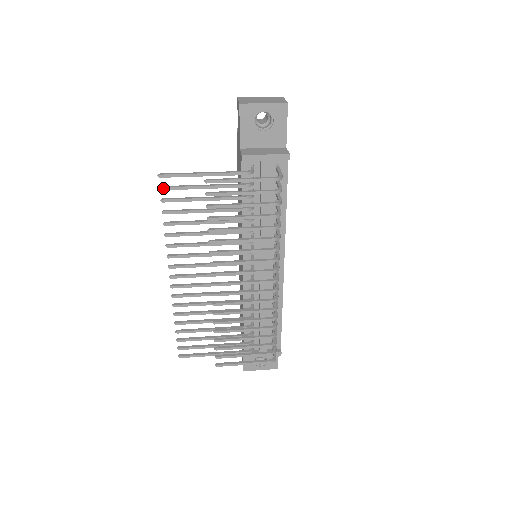
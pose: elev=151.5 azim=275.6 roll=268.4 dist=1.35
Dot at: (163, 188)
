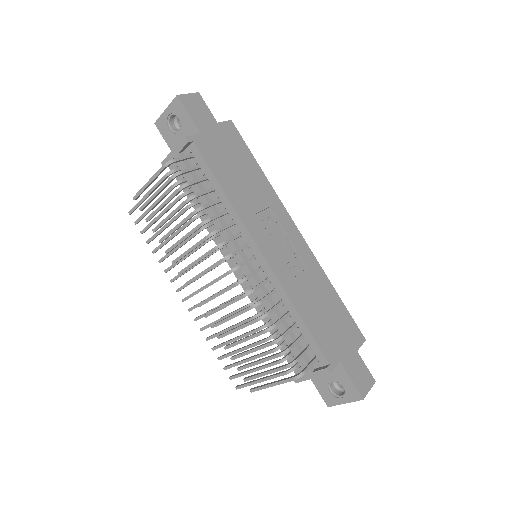
Dot at: (136, 222)
